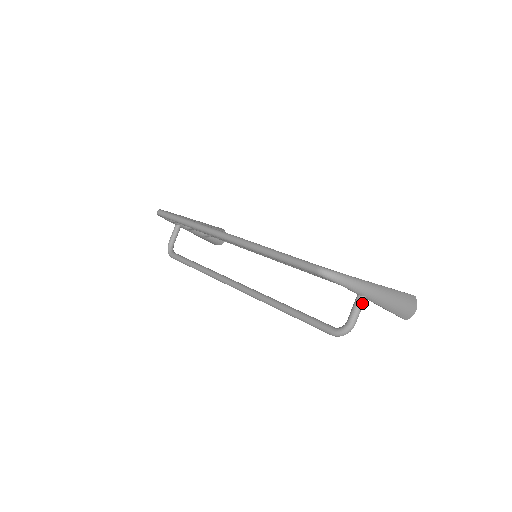
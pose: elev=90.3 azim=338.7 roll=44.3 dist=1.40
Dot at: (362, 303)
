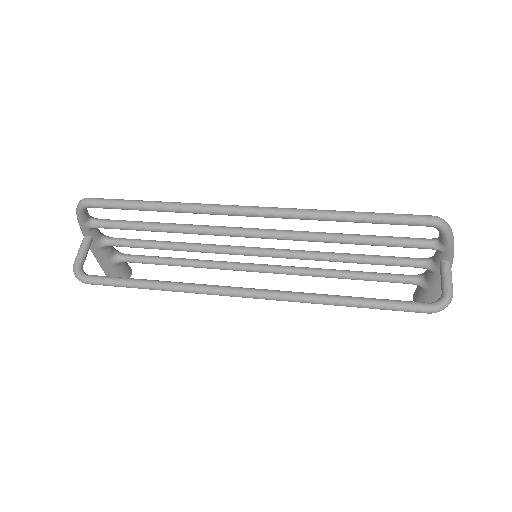
Dot at: occluded
